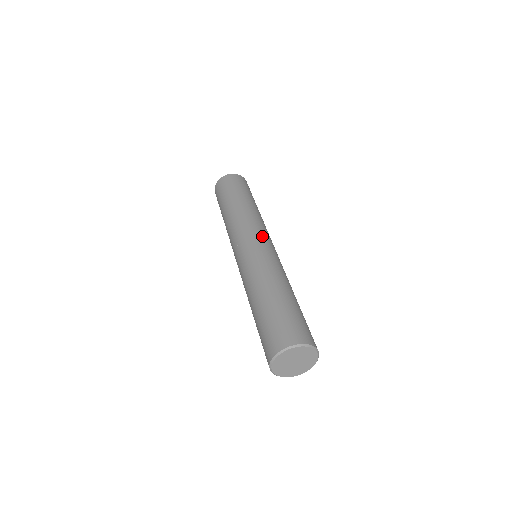
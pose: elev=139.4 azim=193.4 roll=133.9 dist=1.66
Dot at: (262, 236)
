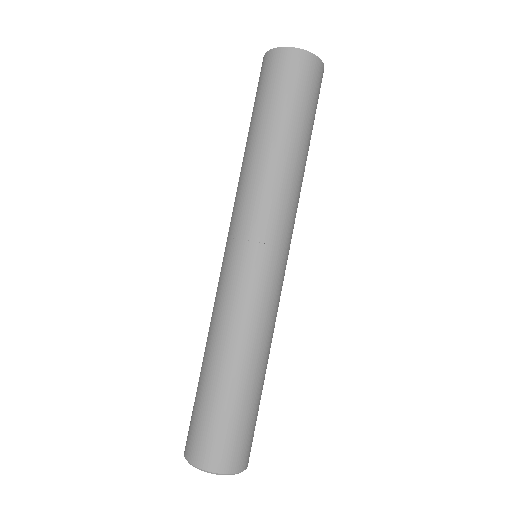
Dot at: (240, 241)
